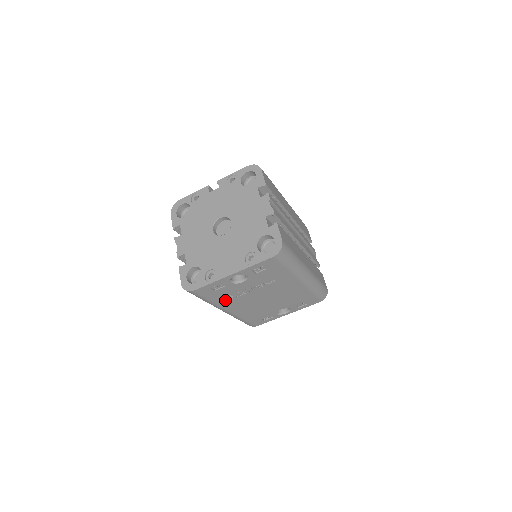
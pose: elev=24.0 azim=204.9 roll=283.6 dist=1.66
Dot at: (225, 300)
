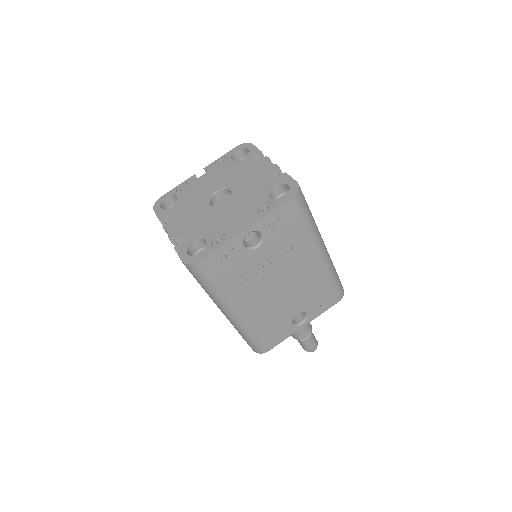
Dot at: (235, 287)
